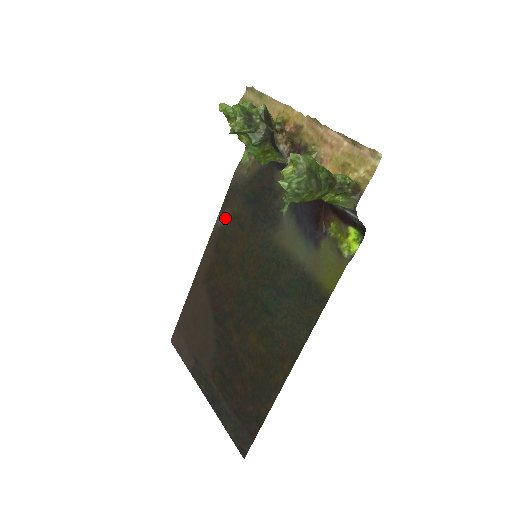
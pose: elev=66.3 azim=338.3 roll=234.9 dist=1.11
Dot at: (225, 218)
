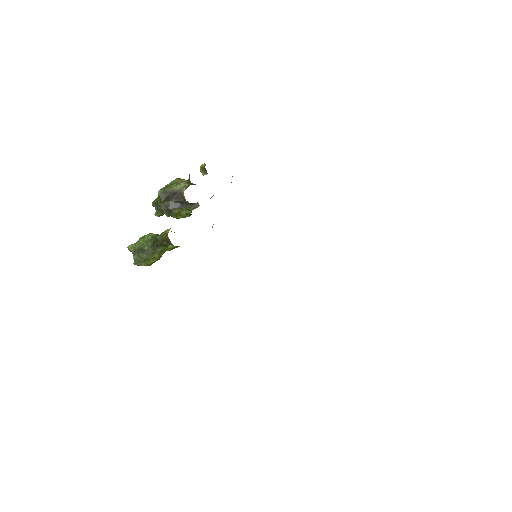
Dot at: occluded
